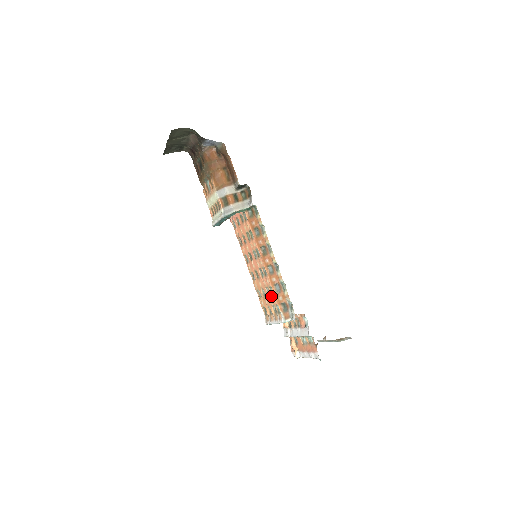
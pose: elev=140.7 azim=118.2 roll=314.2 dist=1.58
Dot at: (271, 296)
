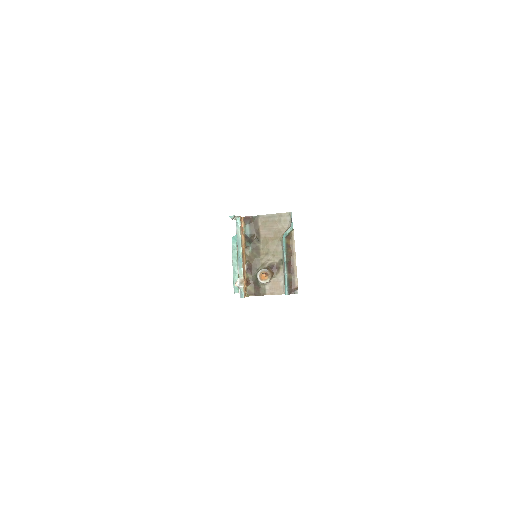
Dot at: occluded
